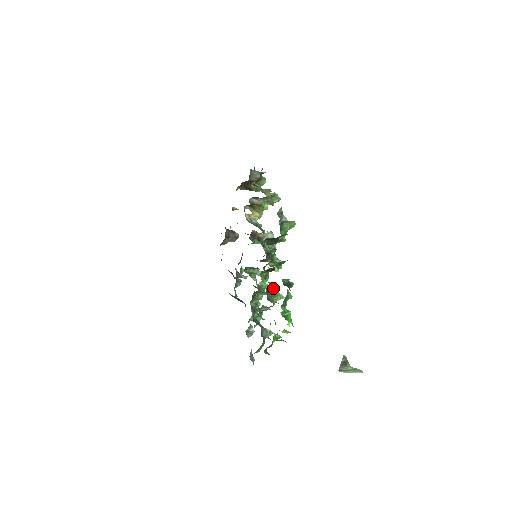
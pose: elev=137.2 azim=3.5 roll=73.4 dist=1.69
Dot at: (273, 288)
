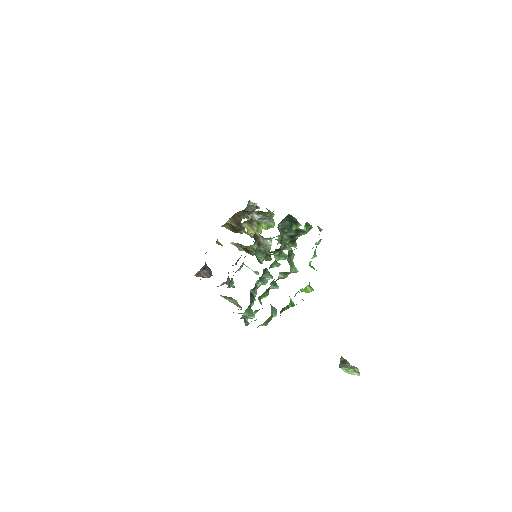
Dot at: (292, 255)
